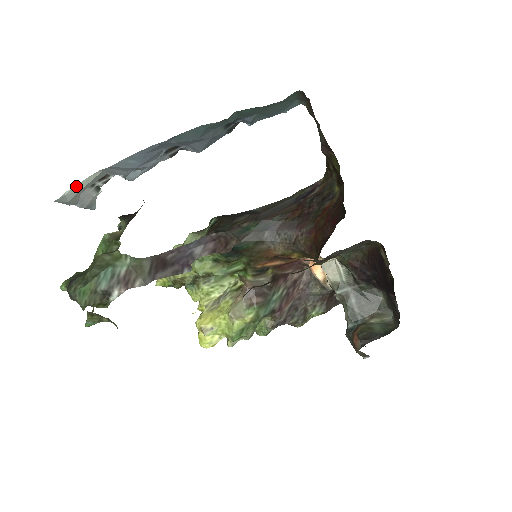
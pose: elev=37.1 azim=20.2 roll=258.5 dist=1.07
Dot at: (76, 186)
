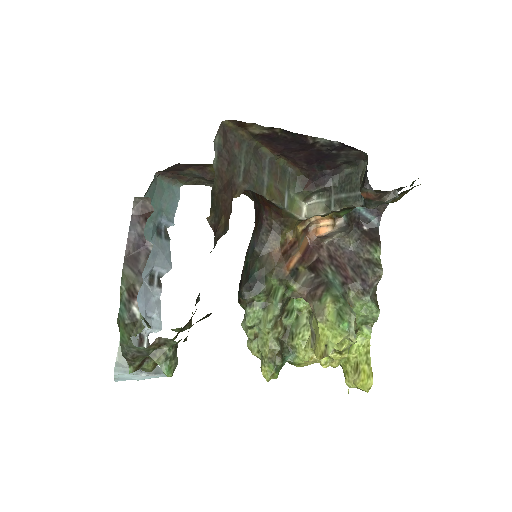
Dot at: (119, 351)
